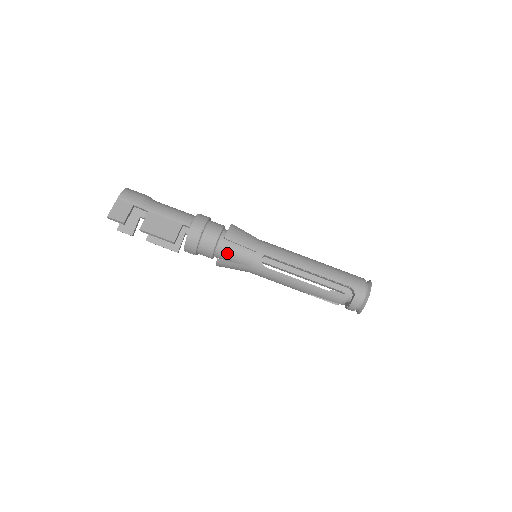
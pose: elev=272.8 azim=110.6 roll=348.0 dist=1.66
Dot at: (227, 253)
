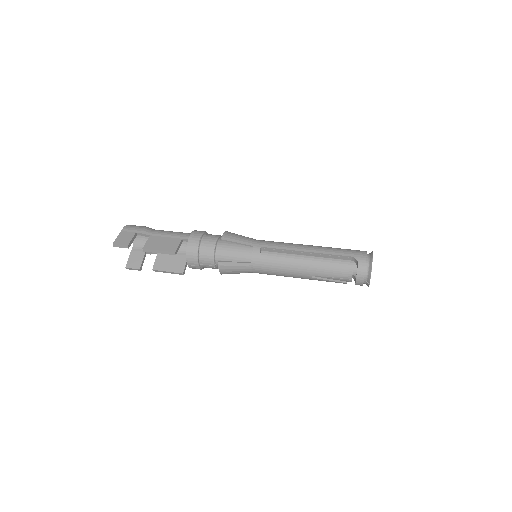
Dot at: (227, 255)
